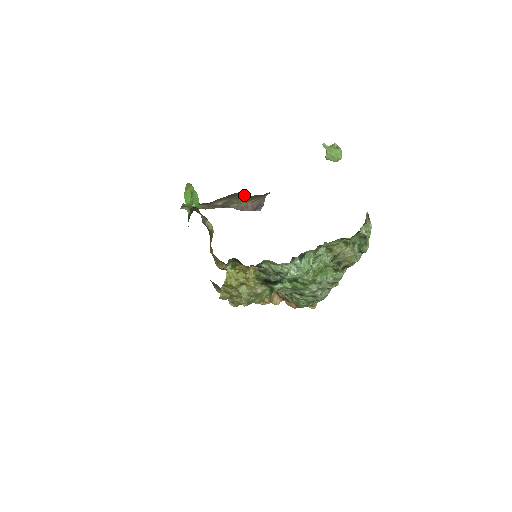
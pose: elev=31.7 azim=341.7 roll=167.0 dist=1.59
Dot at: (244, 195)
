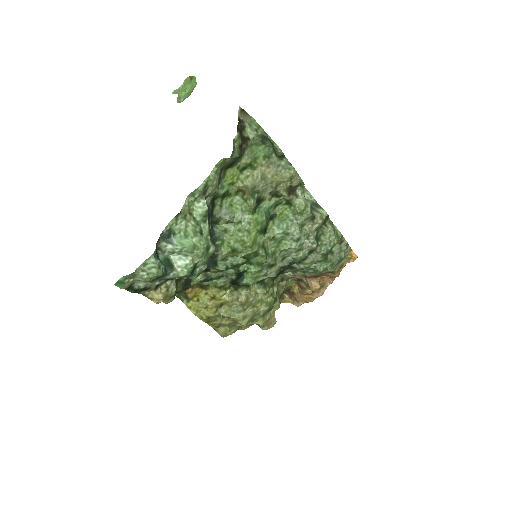
Dot at: occluded
